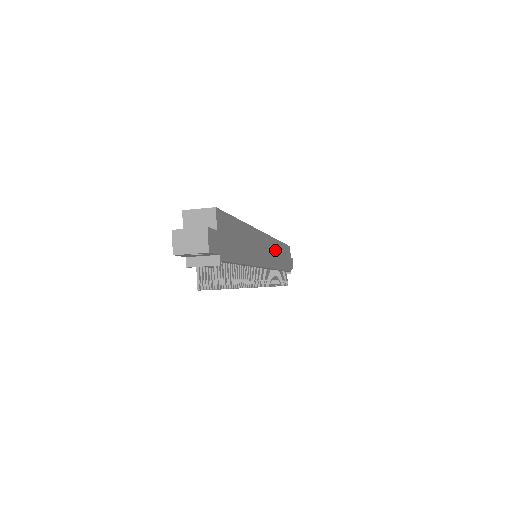
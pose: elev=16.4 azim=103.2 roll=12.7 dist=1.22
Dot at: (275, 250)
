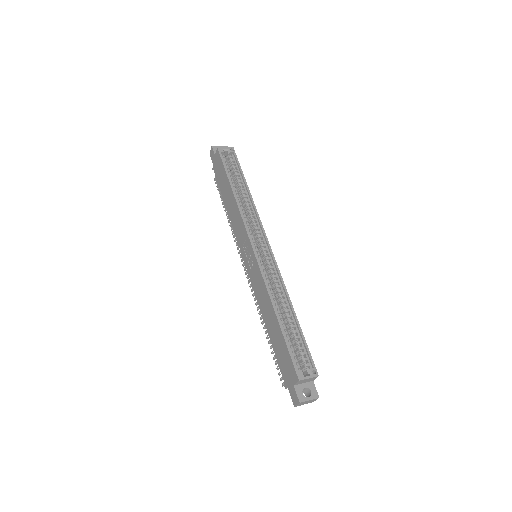
Dot at: occluded
